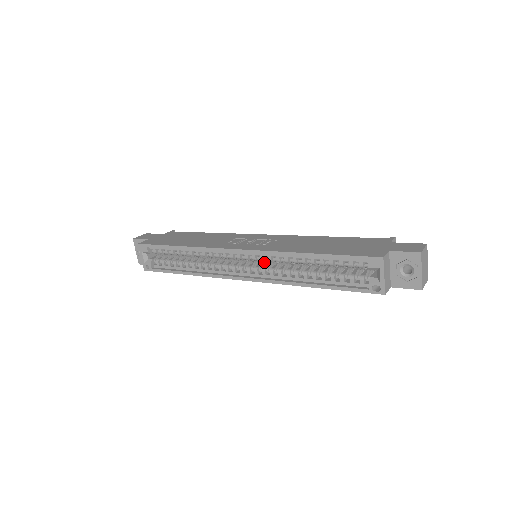
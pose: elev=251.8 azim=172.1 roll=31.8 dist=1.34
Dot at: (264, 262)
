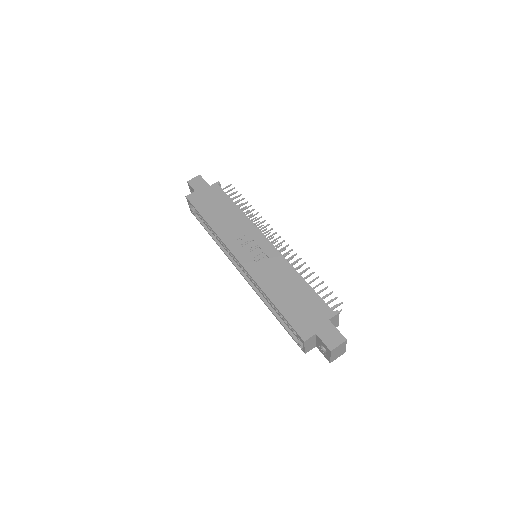
Dot at: occluded
